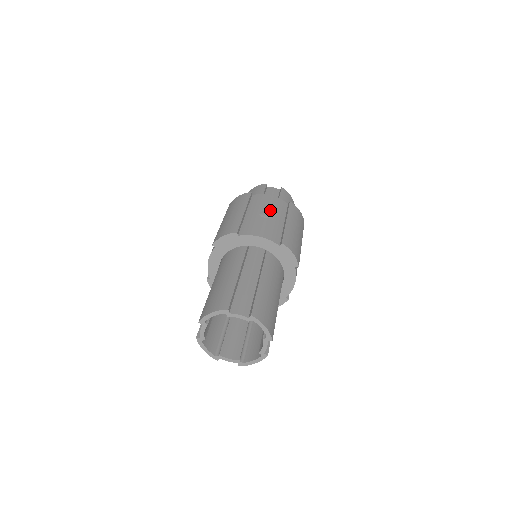
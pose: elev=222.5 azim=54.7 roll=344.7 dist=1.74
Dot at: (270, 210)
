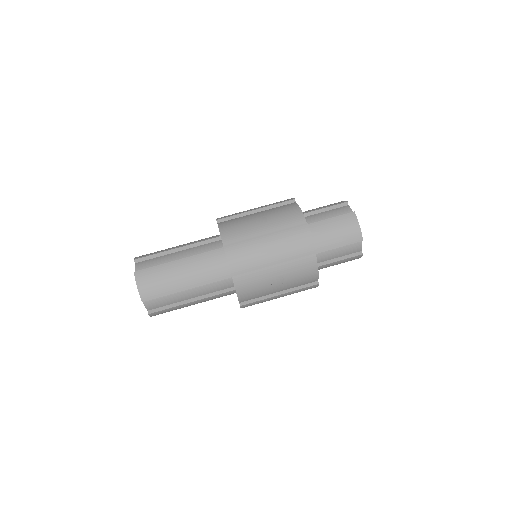
Dot at: (271, 219)
